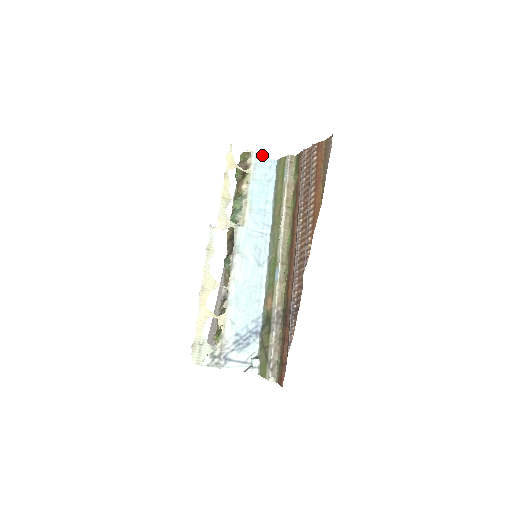
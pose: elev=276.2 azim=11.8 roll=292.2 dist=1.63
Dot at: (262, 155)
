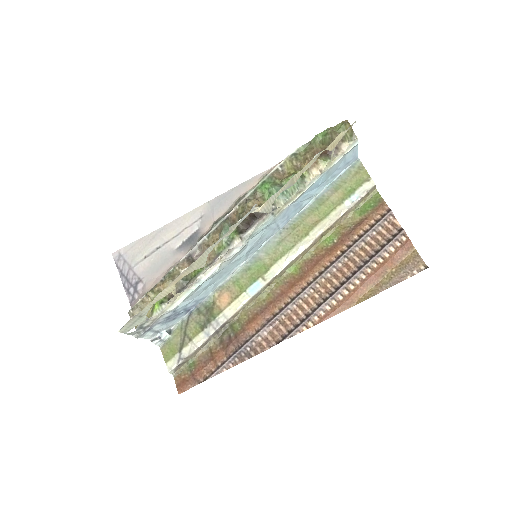
Dot at: occluded
